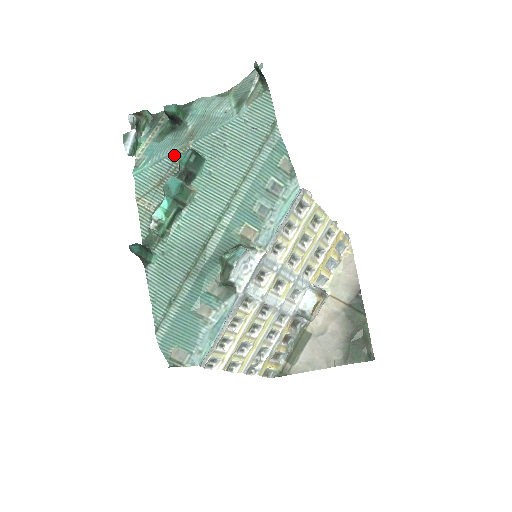
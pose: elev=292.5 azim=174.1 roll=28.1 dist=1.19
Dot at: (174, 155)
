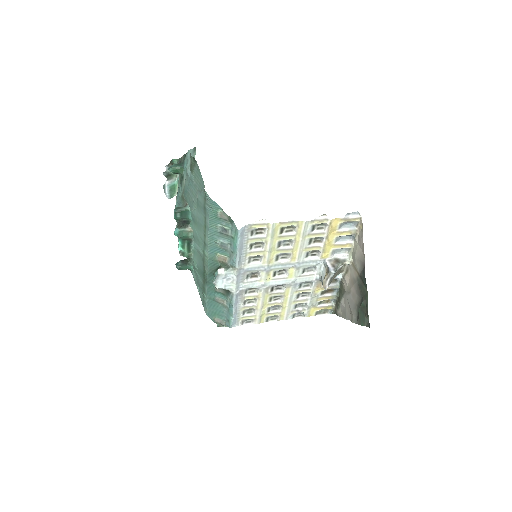
Dot at: (182, 202)
